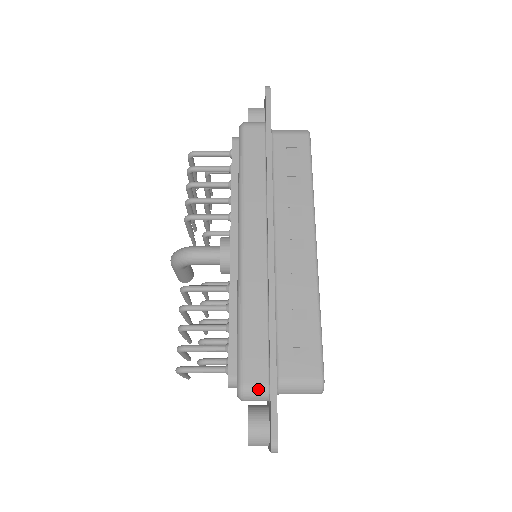
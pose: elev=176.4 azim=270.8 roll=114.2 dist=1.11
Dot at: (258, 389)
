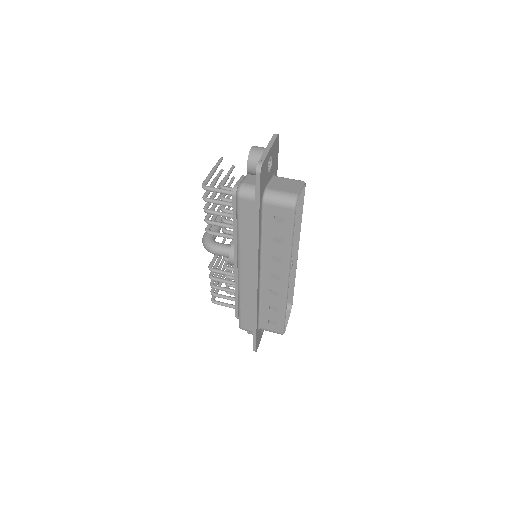
Dot at: occluded
